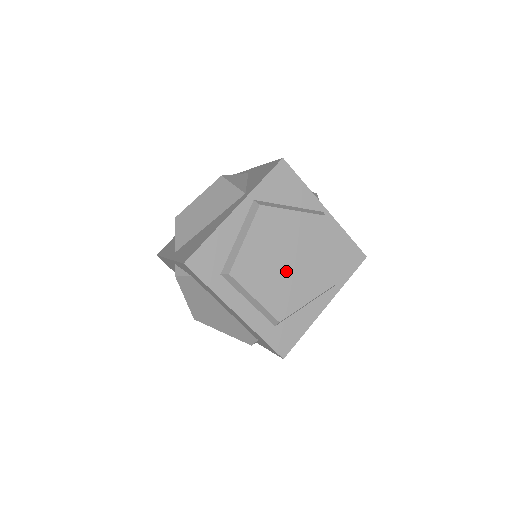
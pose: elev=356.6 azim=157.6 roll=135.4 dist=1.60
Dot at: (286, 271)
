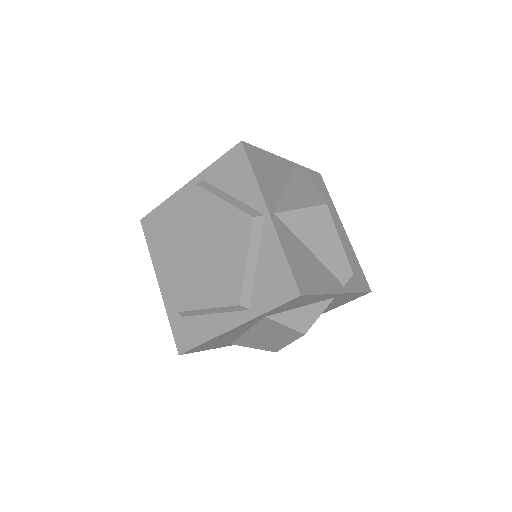
Dot at: (198, 262)
